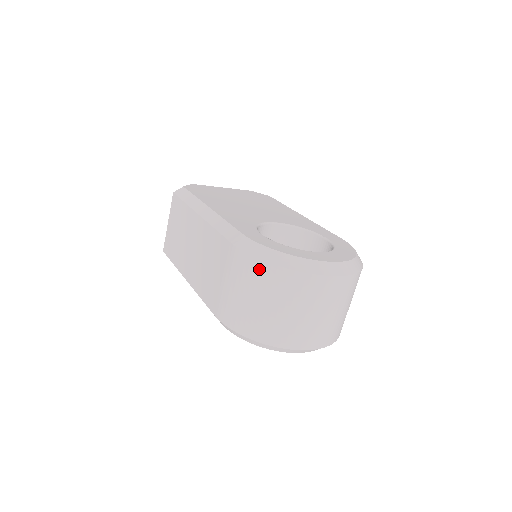
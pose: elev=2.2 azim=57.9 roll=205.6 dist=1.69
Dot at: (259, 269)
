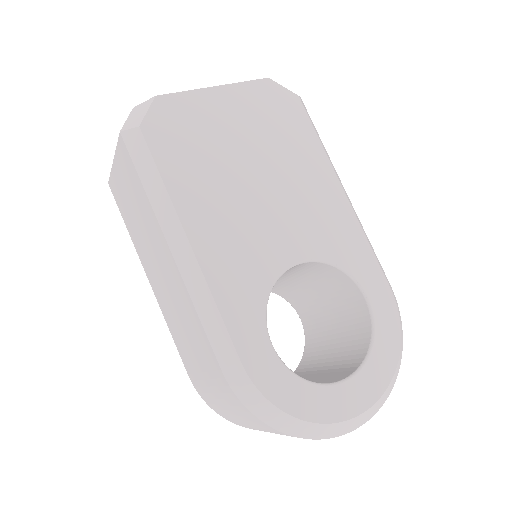
Dot at: (258, 422)
